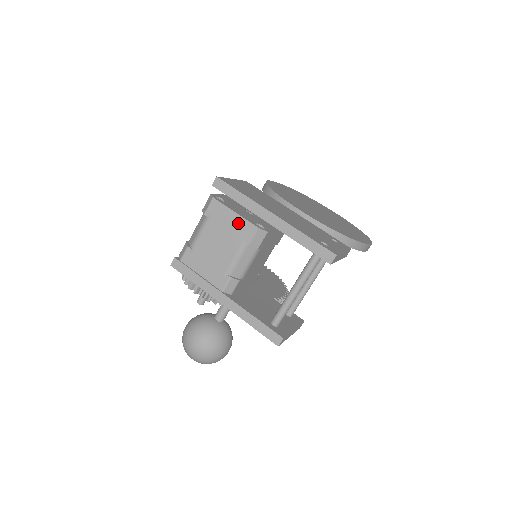
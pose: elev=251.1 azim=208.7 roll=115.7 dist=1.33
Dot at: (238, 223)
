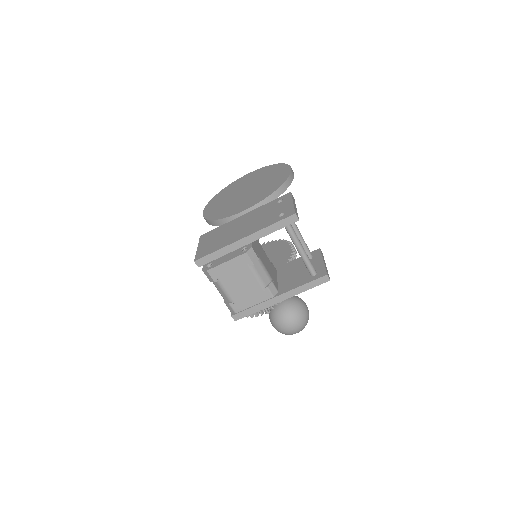
Dot at: (234, 264)
